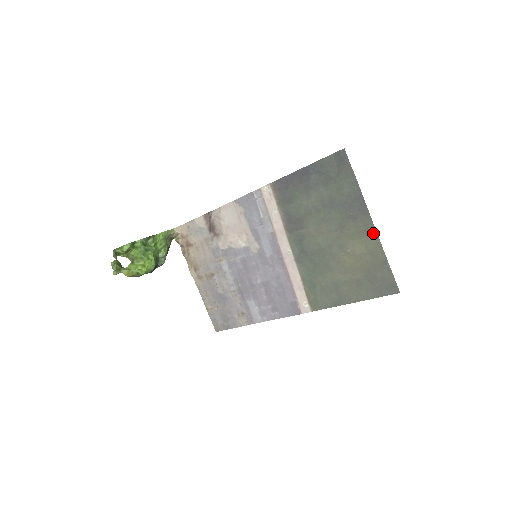
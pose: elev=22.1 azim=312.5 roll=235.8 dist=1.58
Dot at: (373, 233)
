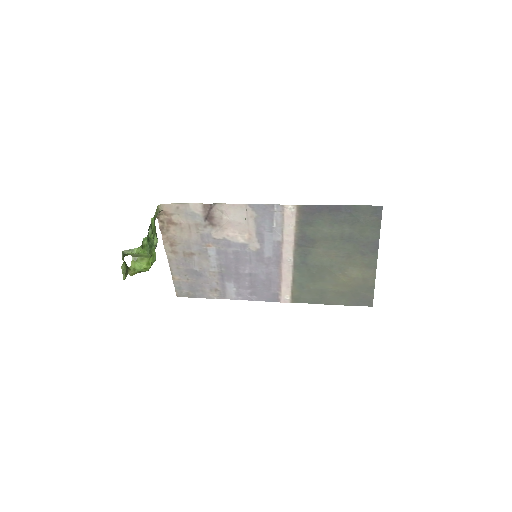
Dot at: (373, 268)
